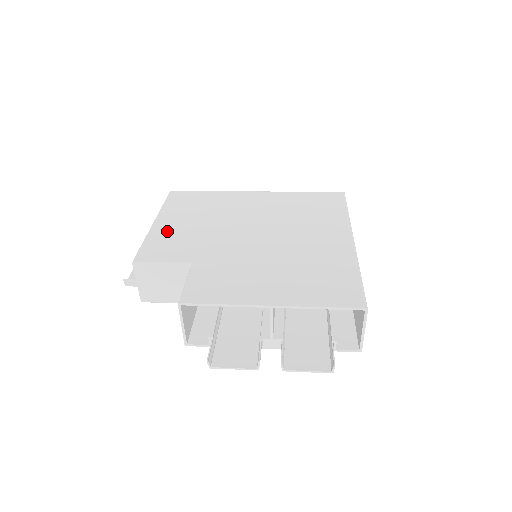
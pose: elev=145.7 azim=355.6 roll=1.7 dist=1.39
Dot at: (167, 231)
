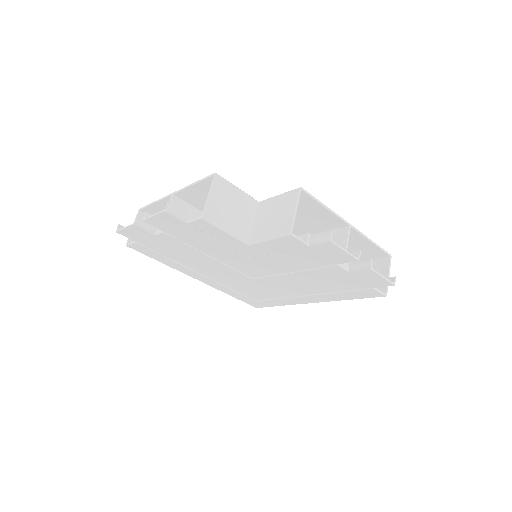
Dot at: (198, 197)
